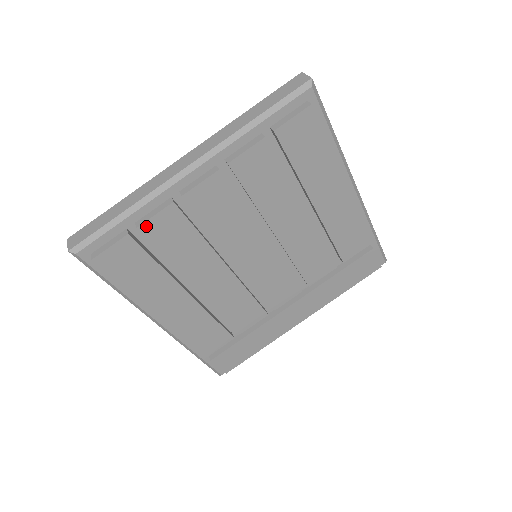
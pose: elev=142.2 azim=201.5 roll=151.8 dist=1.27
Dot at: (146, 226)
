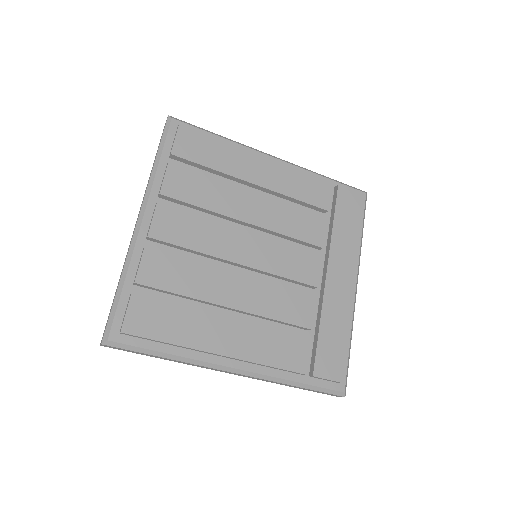
Dot at: (140, 277)
